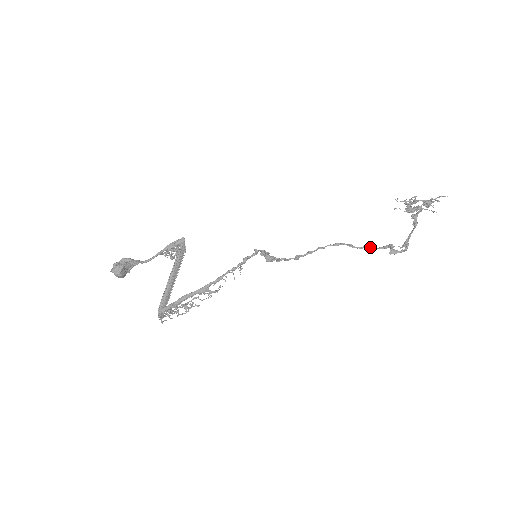
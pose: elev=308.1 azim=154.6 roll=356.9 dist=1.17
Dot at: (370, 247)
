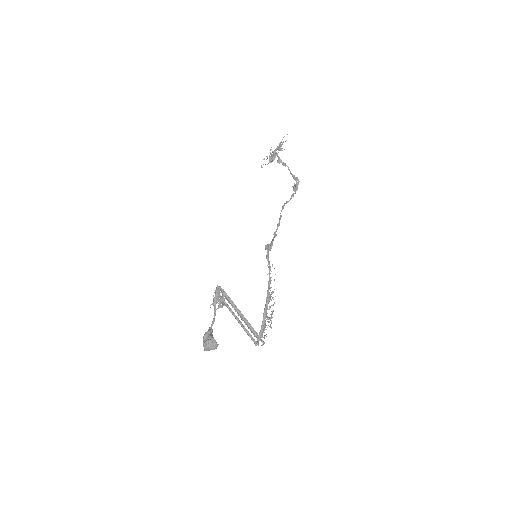
Dot at: (293, 194)
